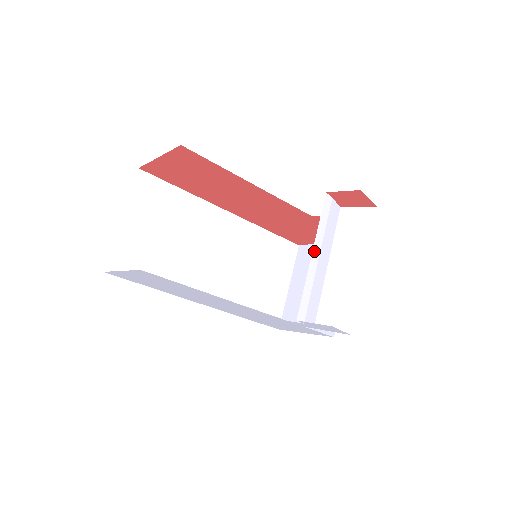
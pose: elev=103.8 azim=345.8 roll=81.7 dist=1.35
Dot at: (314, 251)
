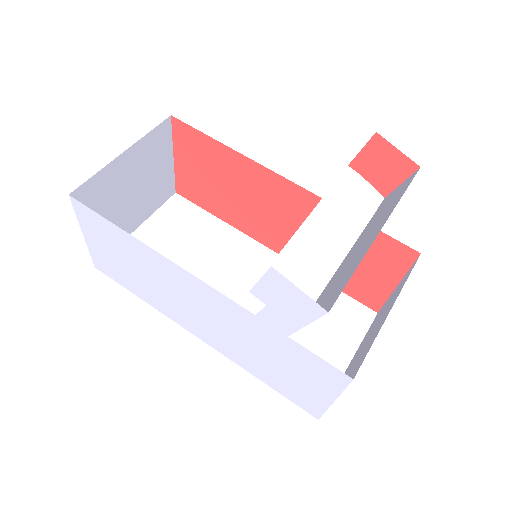
Dot at: (311, 220)
